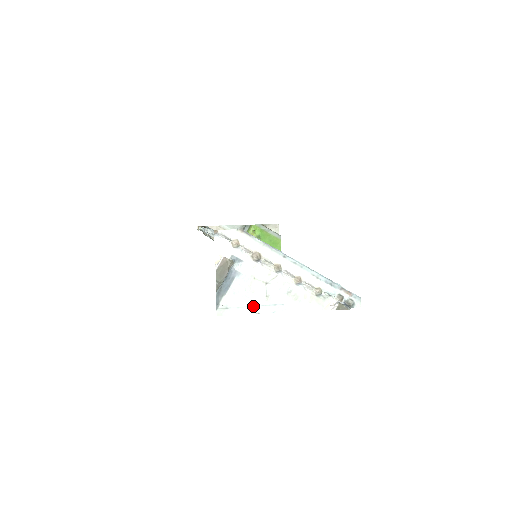
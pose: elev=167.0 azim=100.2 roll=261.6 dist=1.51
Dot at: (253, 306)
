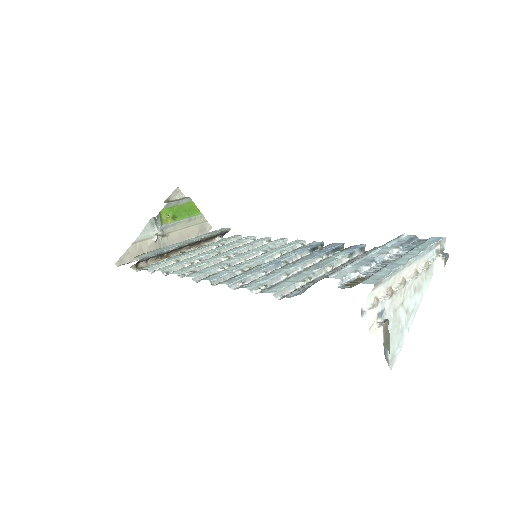
Dot at: (403, 331)
